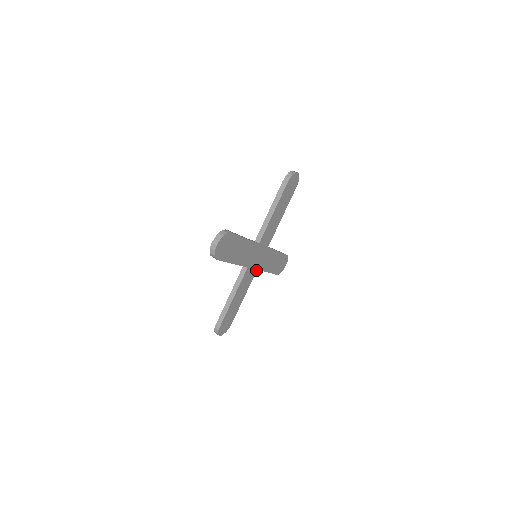
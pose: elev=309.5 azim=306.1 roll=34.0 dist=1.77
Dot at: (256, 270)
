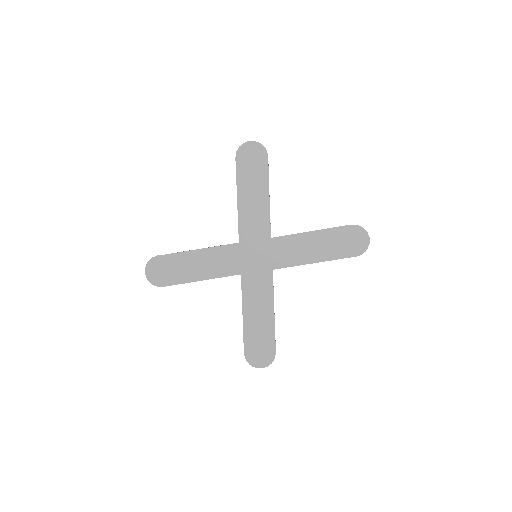
Dot at: (240, 273)
